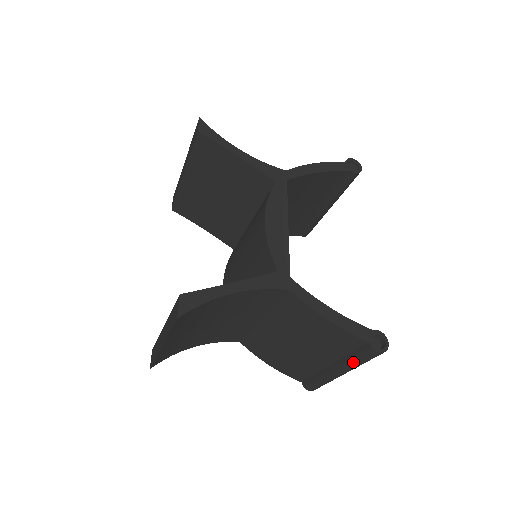
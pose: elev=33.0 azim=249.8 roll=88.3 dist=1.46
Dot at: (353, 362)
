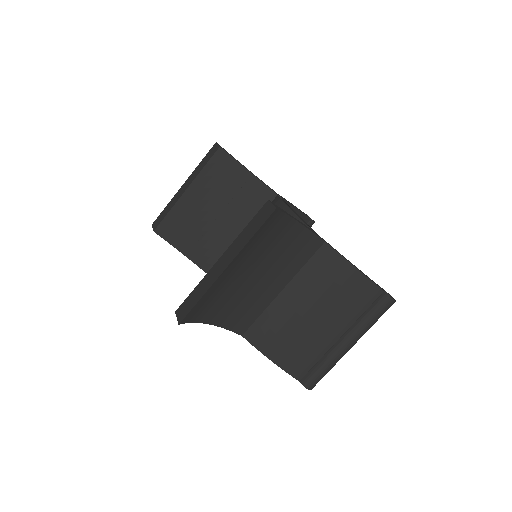
Dot at: (367, 320)
